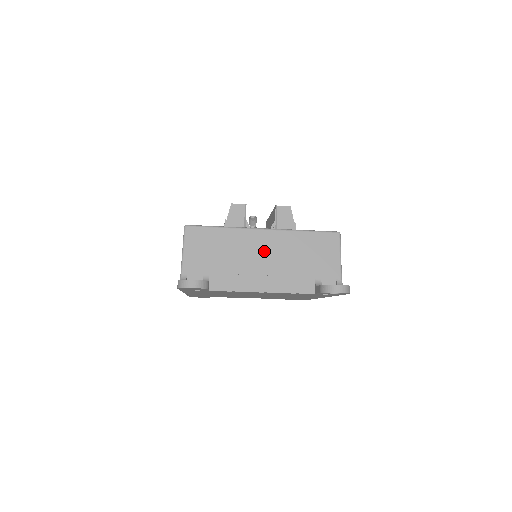
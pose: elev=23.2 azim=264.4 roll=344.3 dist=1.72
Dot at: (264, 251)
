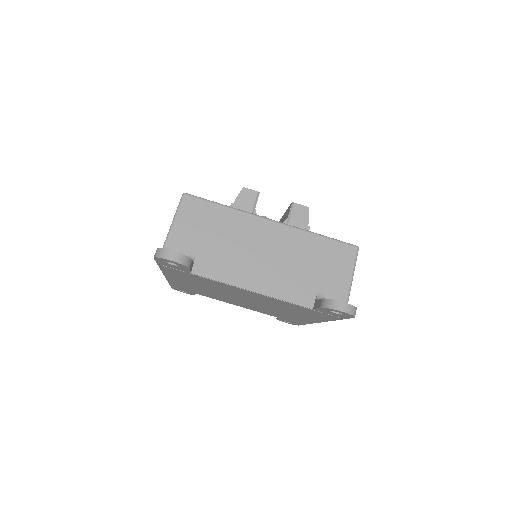
Dot at: (266, 245)
